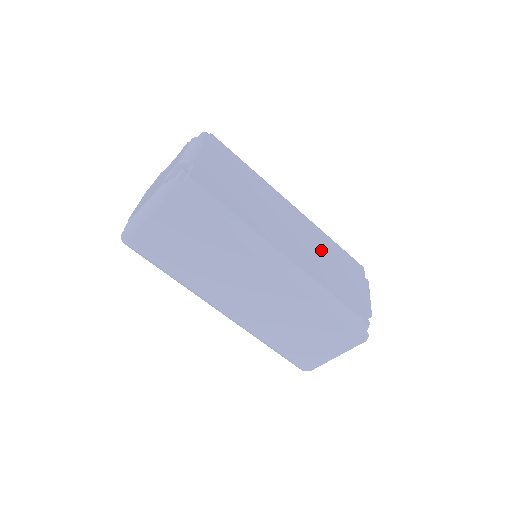
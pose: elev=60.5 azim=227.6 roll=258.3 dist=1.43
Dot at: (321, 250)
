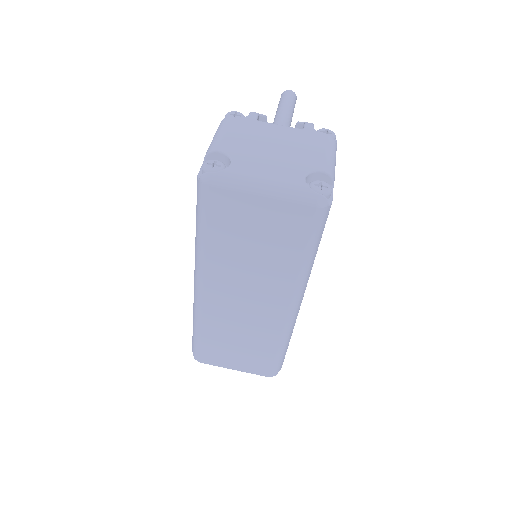
Dot at: occluded
